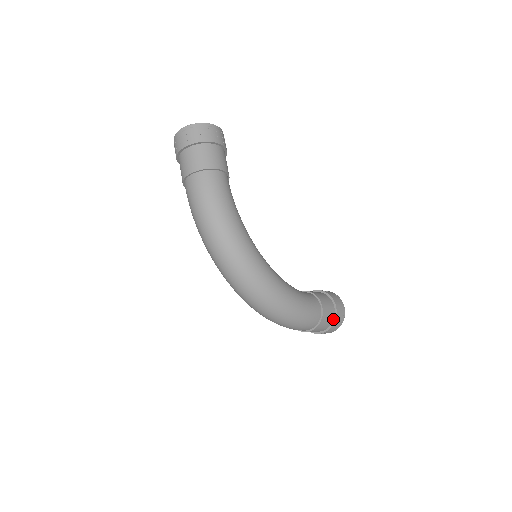
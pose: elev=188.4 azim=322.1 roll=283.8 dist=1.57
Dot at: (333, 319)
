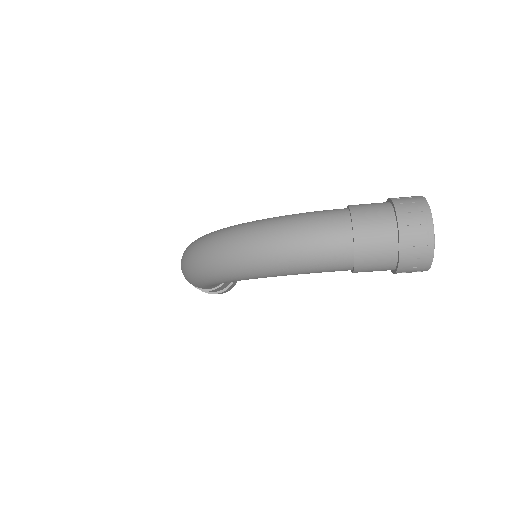
Dot at: (391, 206)
